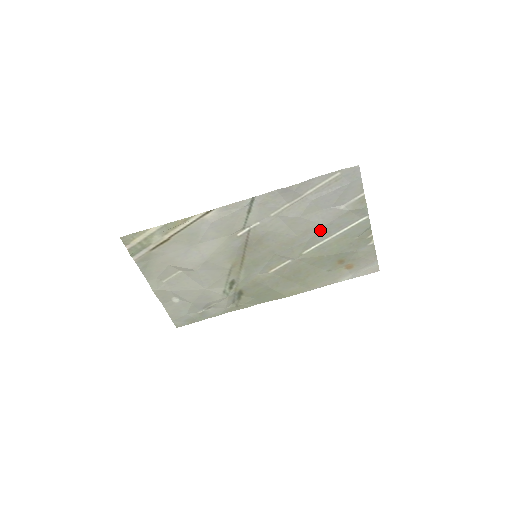
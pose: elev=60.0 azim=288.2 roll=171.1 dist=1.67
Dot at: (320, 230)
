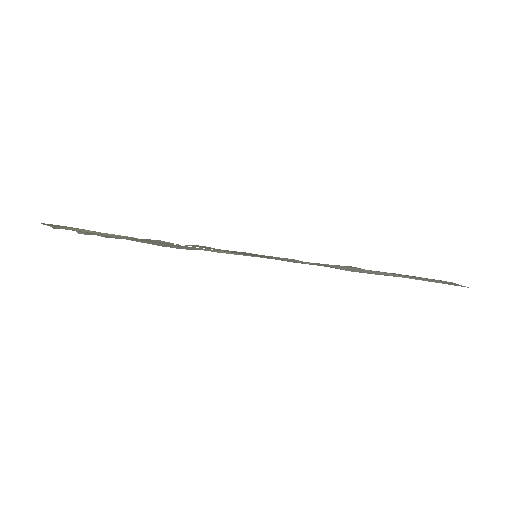
Dot at: occluded
